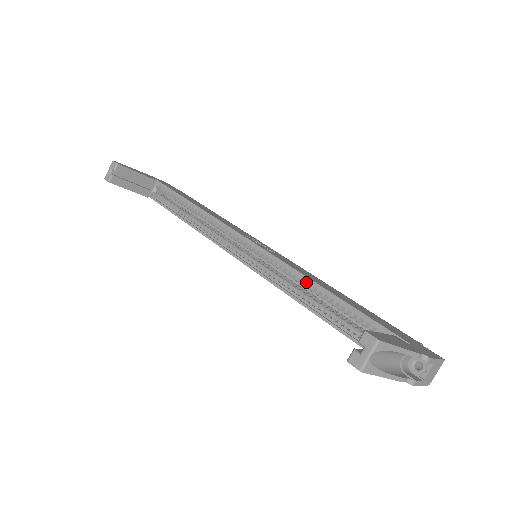
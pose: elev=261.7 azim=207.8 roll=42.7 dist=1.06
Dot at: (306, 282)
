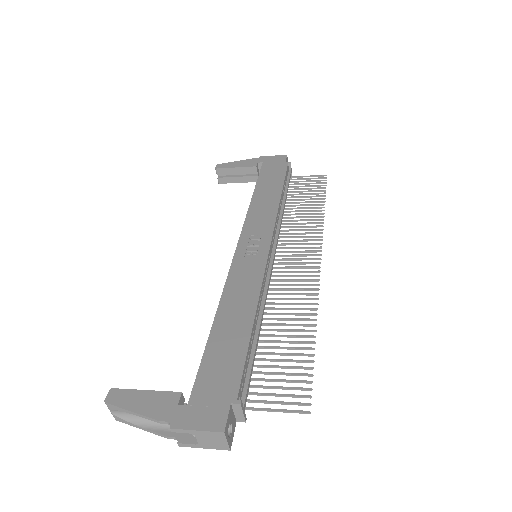
Dot at: (230, 301)
